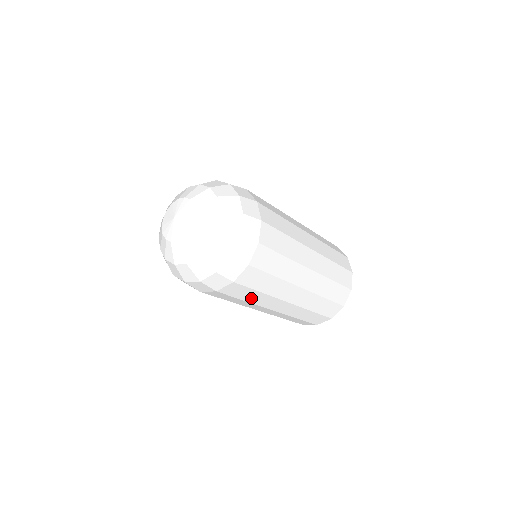
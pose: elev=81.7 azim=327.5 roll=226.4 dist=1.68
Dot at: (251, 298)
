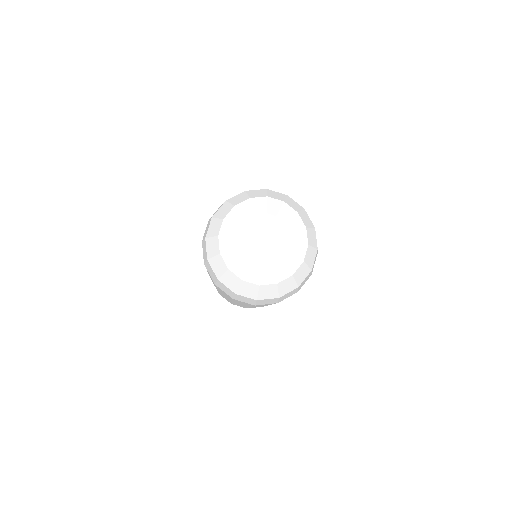
Dot at: occluded
